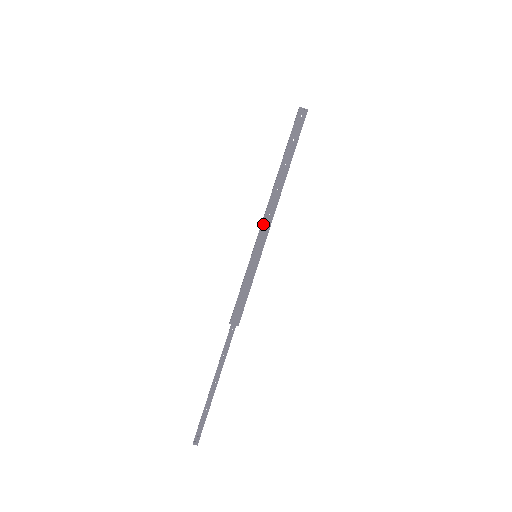
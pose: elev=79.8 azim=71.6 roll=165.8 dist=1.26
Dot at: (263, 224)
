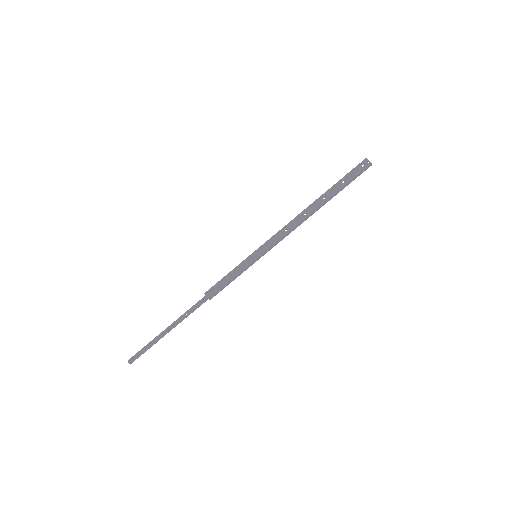
Dot at: (276, 235)
